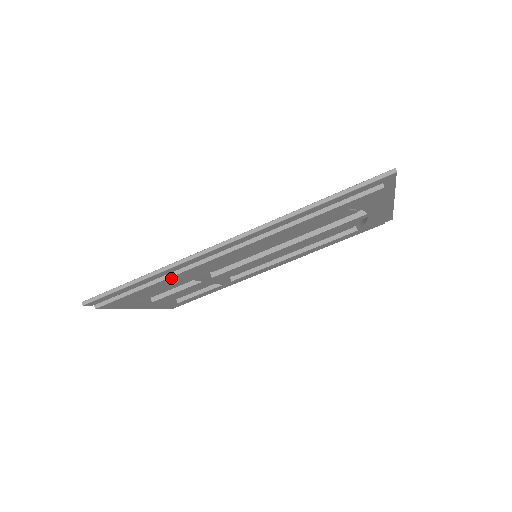
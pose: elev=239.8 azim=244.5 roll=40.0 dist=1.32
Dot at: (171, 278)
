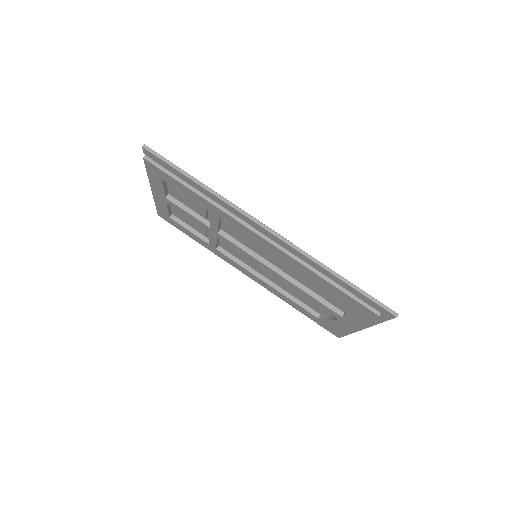
Dot at: (208, 203)
